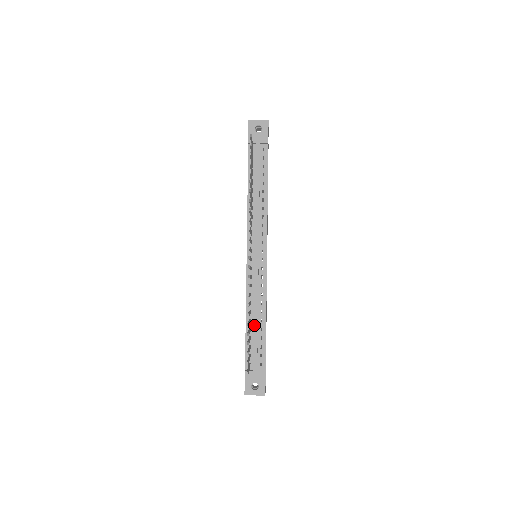
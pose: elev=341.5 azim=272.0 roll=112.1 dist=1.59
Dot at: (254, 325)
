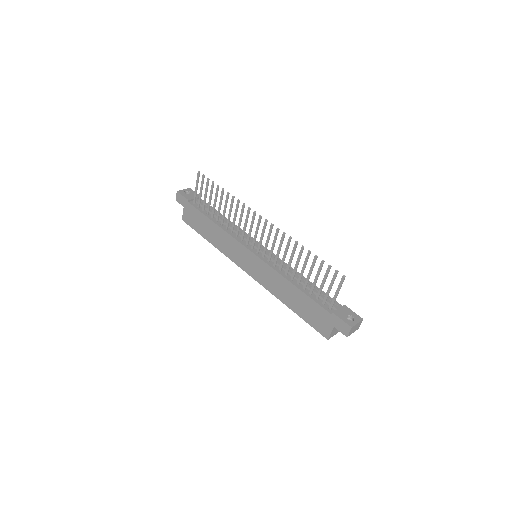
Dot at: (304, 283)
